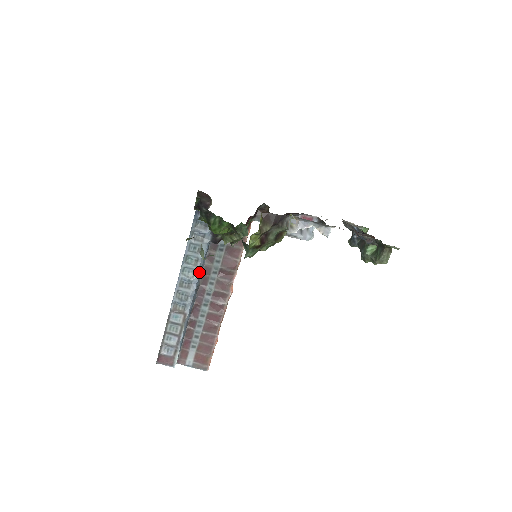
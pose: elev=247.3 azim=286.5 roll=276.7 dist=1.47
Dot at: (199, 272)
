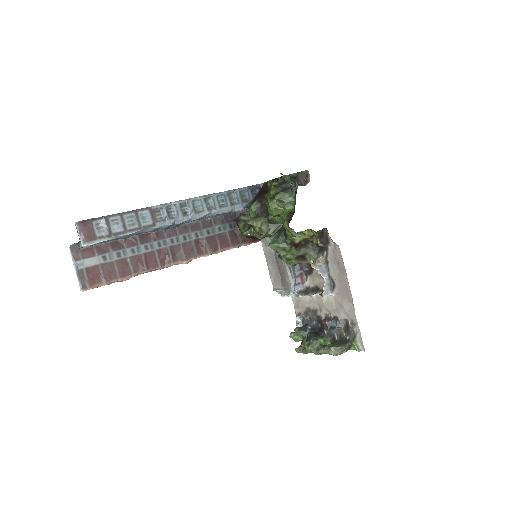
Dot at: (202, 216)
